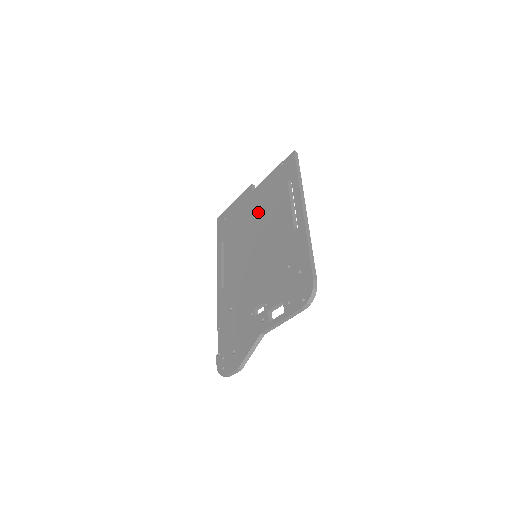
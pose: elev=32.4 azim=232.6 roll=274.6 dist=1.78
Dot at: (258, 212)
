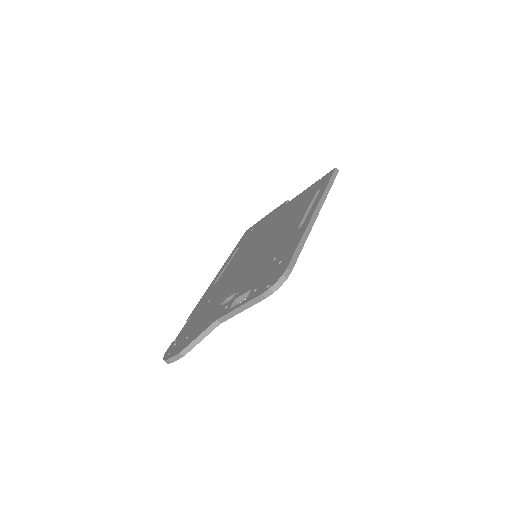
Dot at: (279, 219)
